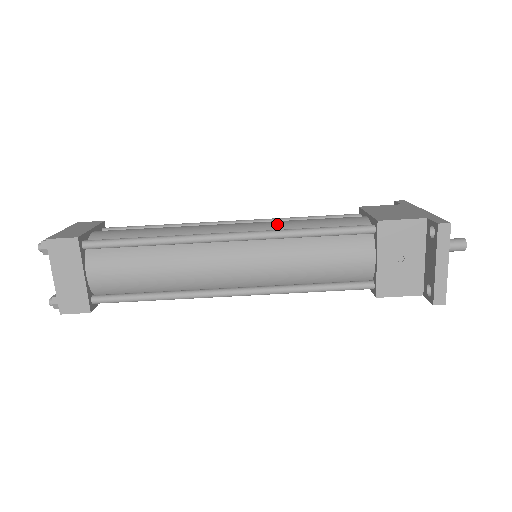
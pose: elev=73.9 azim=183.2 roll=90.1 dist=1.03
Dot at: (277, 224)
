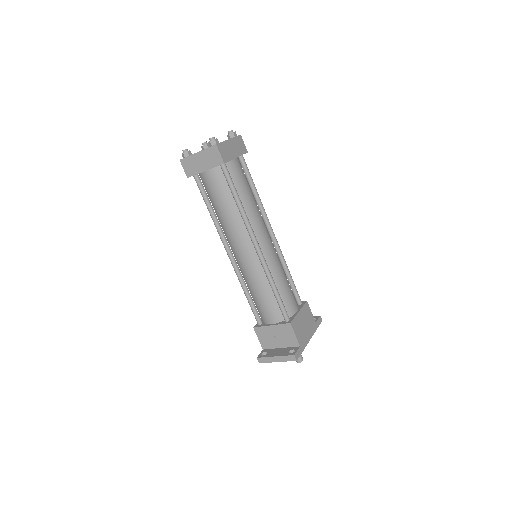
Dot at: (276, 266)
